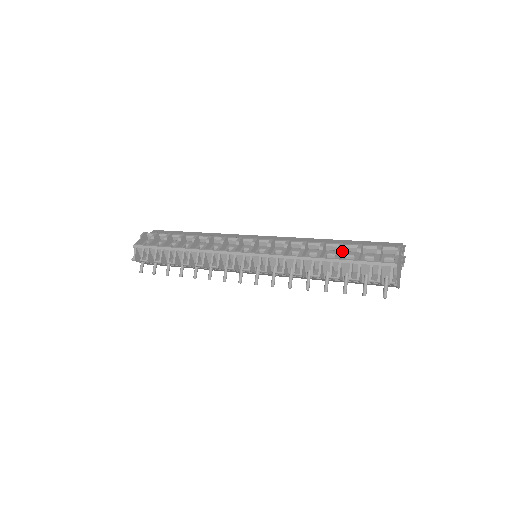
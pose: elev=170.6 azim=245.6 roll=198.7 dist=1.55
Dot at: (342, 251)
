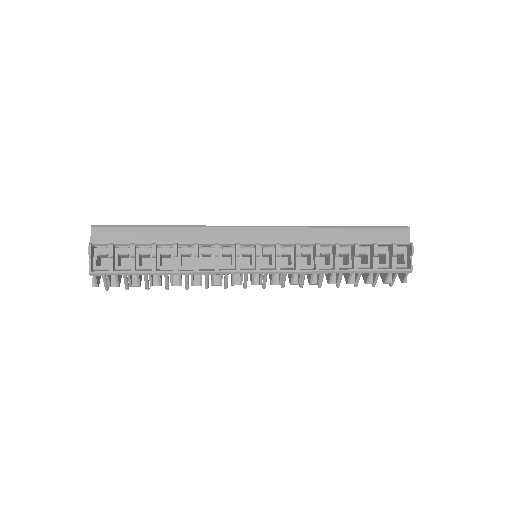
Dot at: (356, 253)
